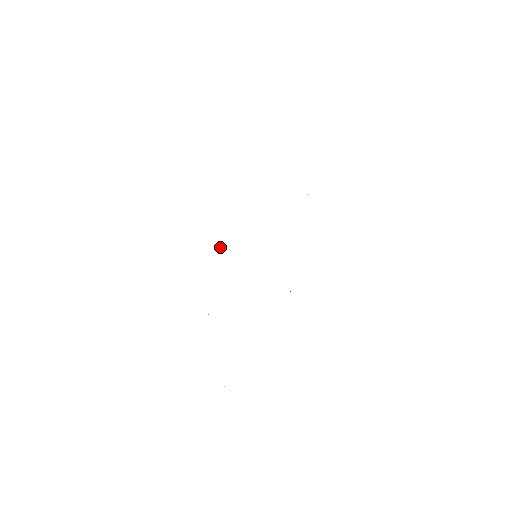
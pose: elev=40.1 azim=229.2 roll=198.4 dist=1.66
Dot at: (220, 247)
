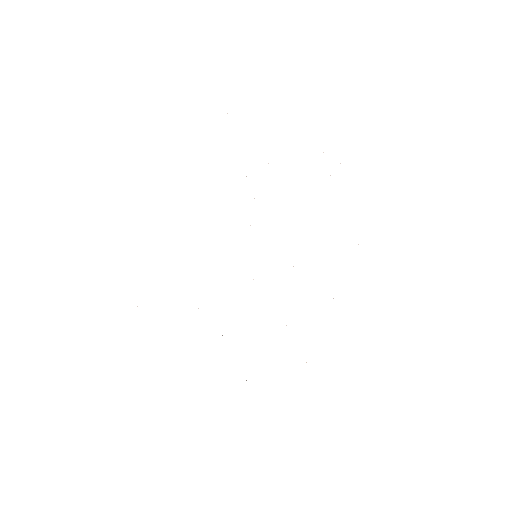
Dot at: occluded
